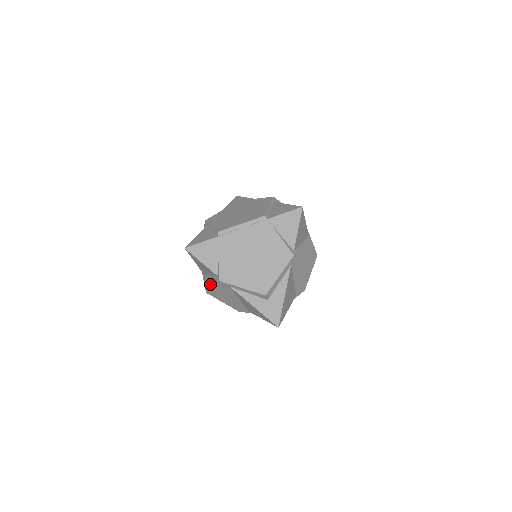
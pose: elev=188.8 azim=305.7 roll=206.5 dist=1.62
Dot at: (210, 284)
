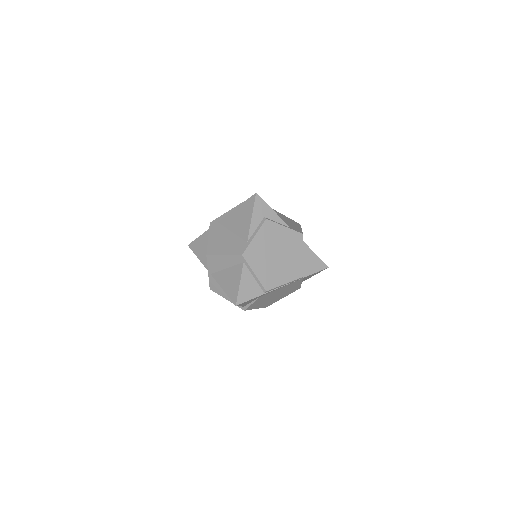
Dot at: (224, 296)
